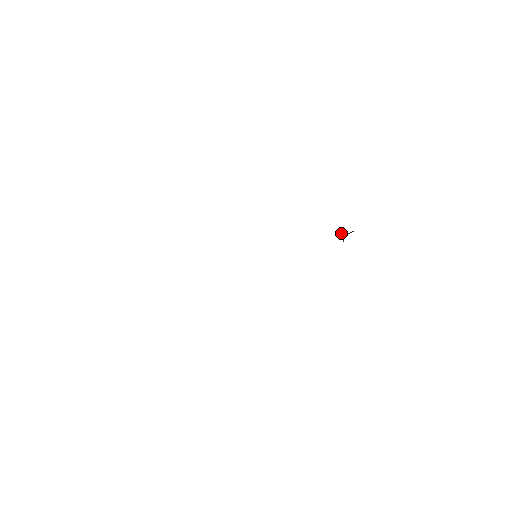
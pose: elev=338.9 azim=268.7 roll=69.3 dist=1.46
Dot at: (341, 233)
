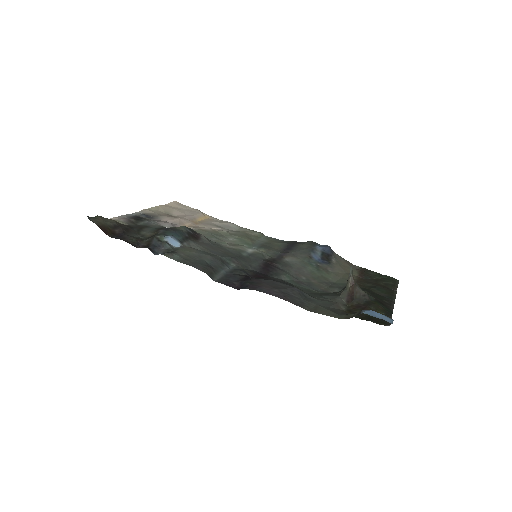
Dot at: (350, 273)
